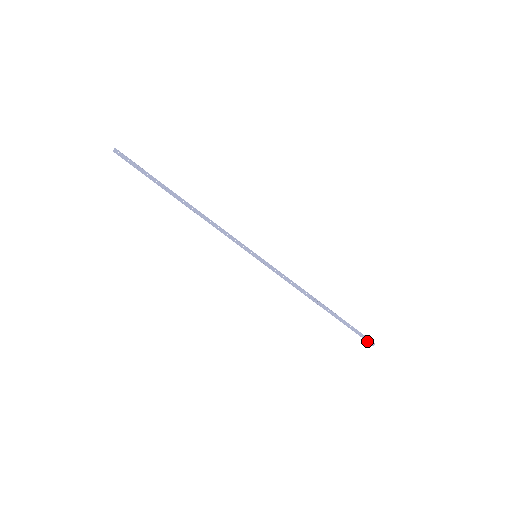
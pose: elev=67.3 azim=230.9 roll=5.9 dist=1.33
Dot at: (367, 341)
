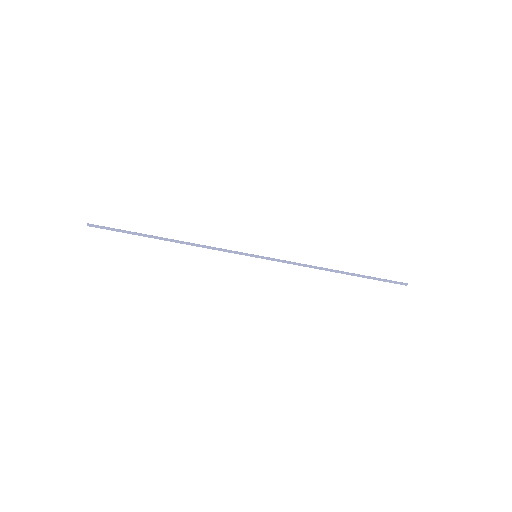
Dot at: occluded
